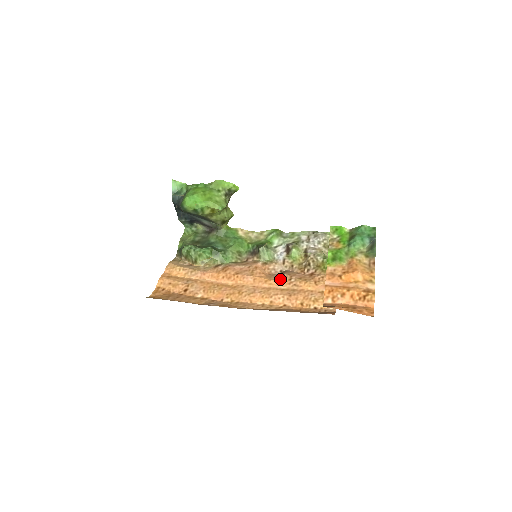
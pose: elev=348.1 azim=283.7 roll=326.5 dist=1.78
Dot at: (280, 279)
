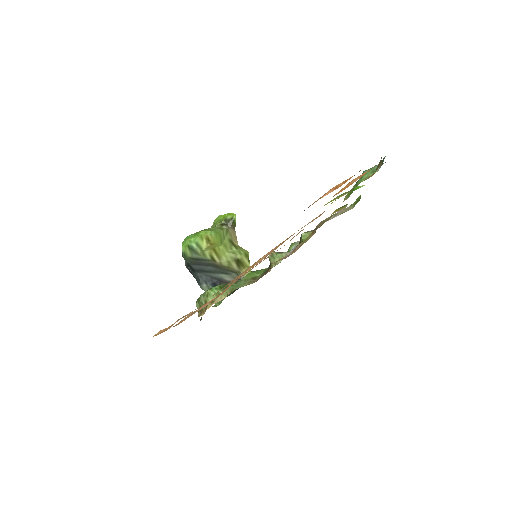
Dot at: occluded
